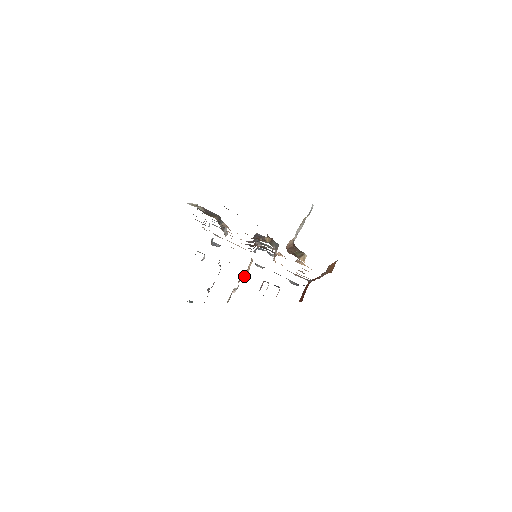
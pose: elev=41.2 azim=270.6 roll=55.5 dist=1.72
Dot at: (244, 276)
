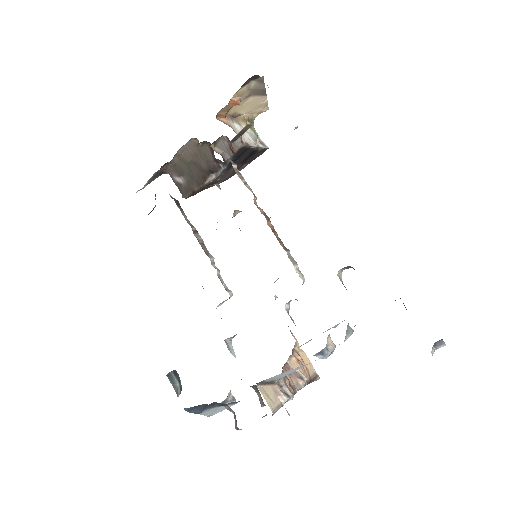
Dot at: occluded
